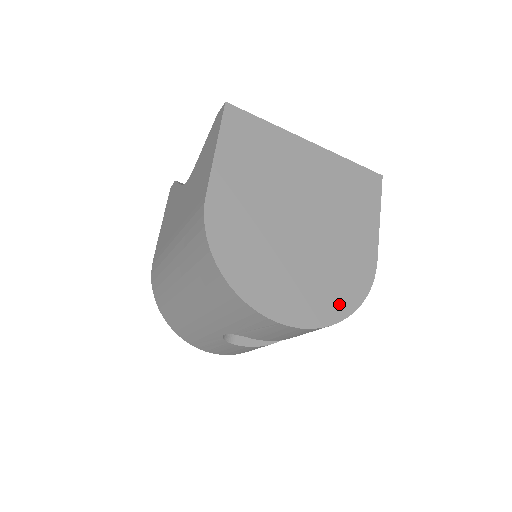
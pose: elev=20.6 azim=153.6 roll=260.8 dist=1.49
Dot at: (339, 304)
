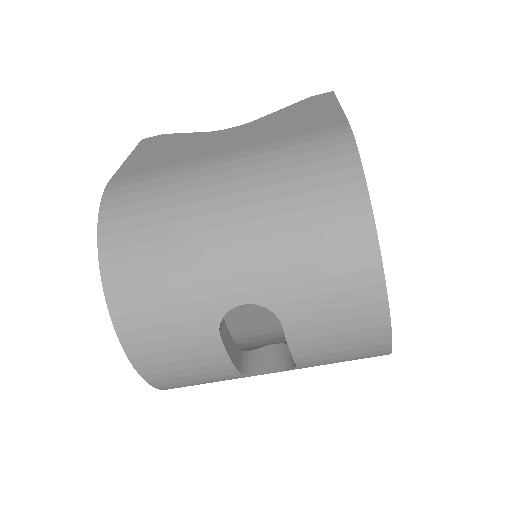
Dot at: occluded
